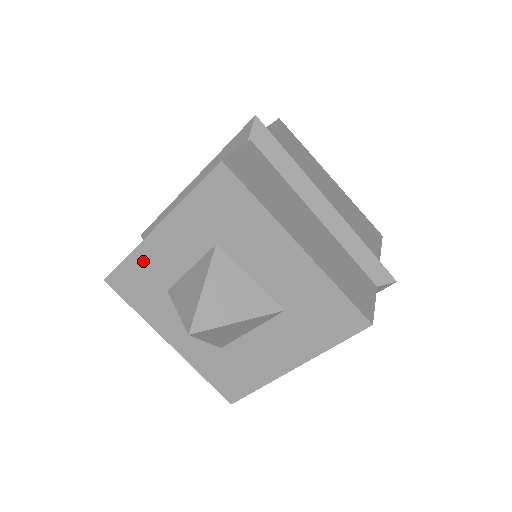
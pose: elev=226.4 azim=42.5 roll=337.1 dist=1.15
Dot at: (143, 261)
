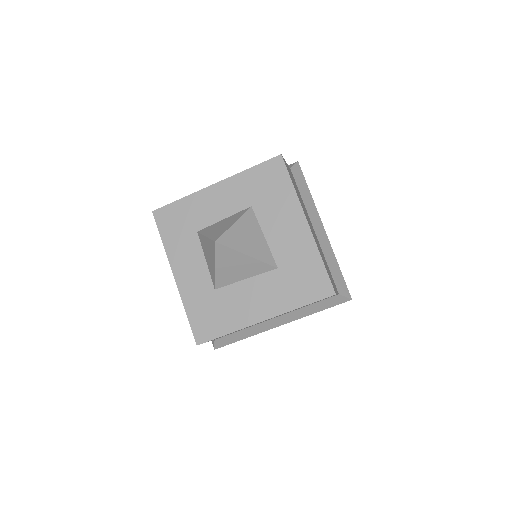
Dot at: (192, 205)
